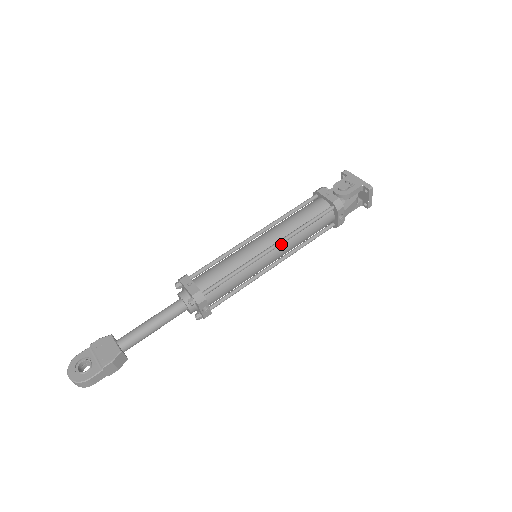
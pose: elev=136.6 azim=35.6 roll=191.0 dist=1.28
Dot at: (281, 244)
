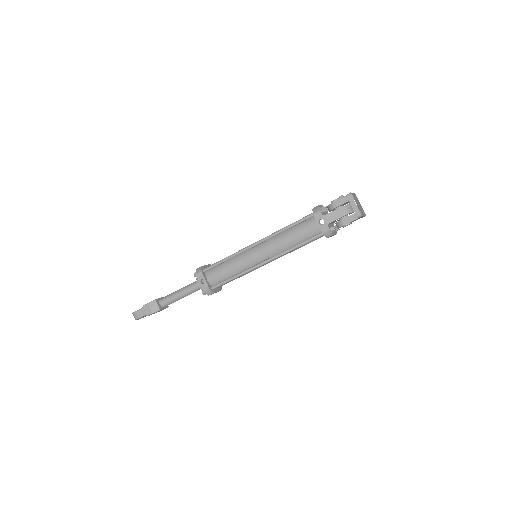
Dot at: (266, 242)
